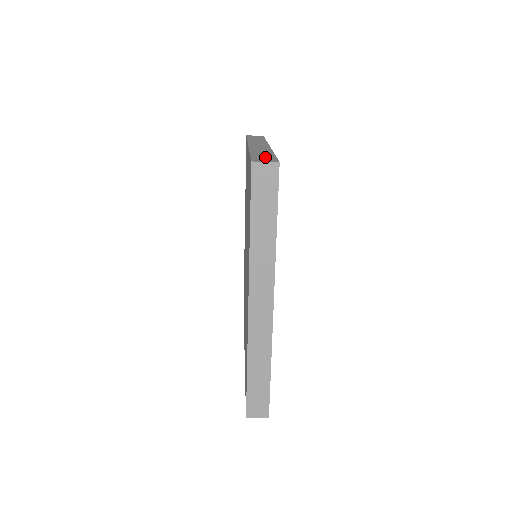
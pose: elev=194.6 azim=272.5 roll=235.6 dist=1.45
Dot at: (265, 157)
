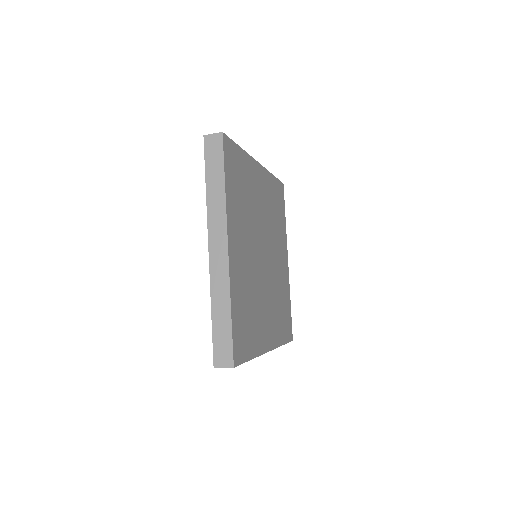
Dot at: occluded
